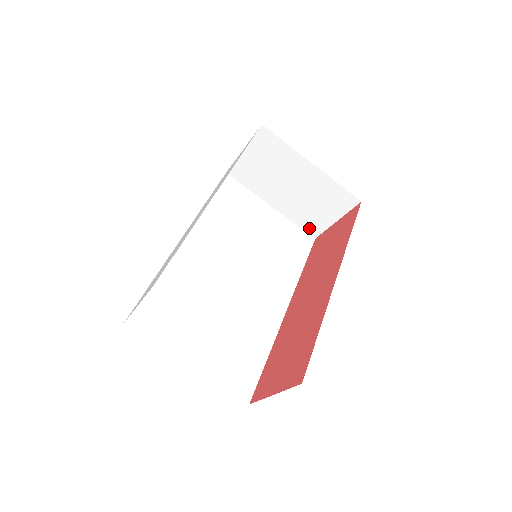
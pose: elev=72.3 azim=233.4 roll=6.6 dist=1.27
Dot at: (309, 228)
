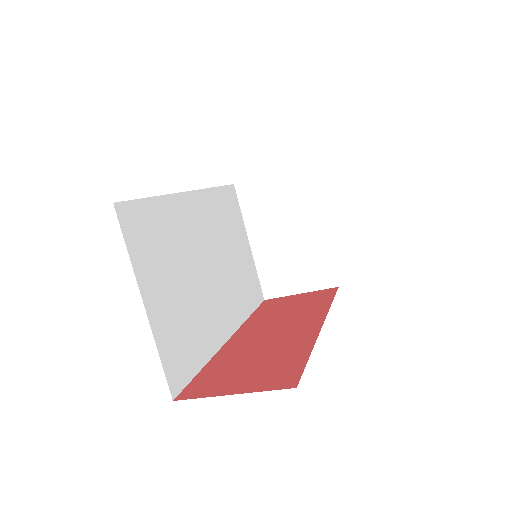
Dot at: (268, 286)
